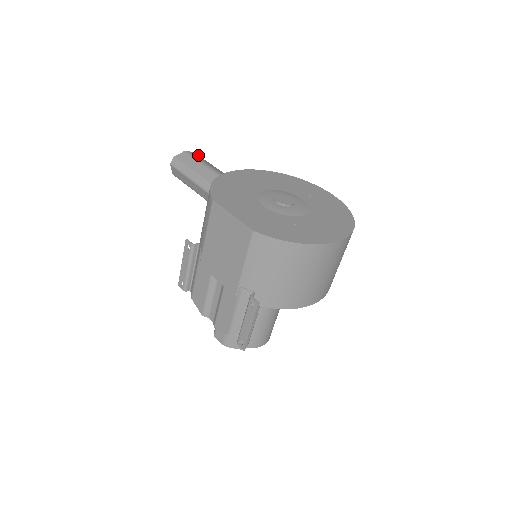
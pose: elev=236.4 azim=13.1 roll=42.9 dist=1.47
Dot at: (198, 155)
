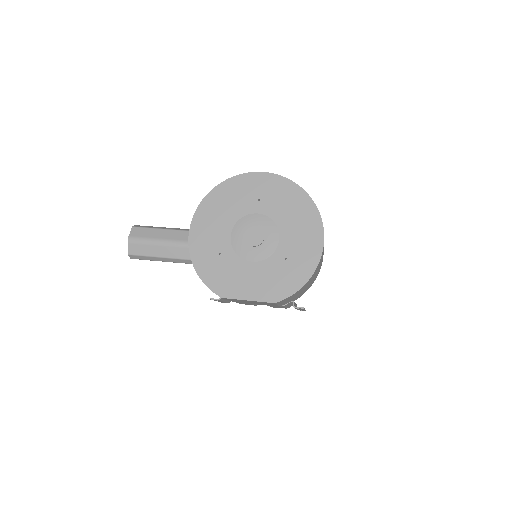
Dot at: (135, 228)
